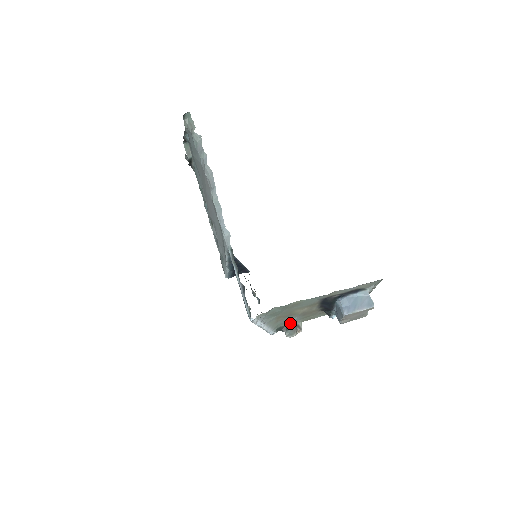
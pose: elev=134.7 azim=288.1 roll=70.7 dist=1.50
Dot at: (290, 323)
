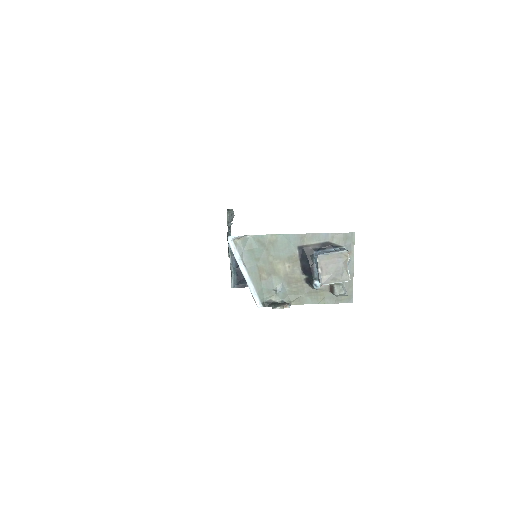
Dot at: (277, 298)
